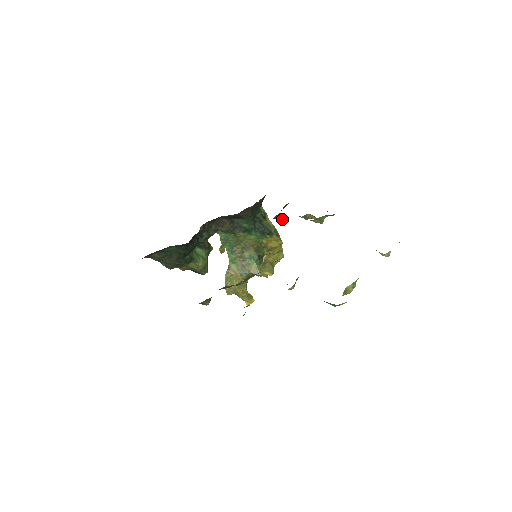
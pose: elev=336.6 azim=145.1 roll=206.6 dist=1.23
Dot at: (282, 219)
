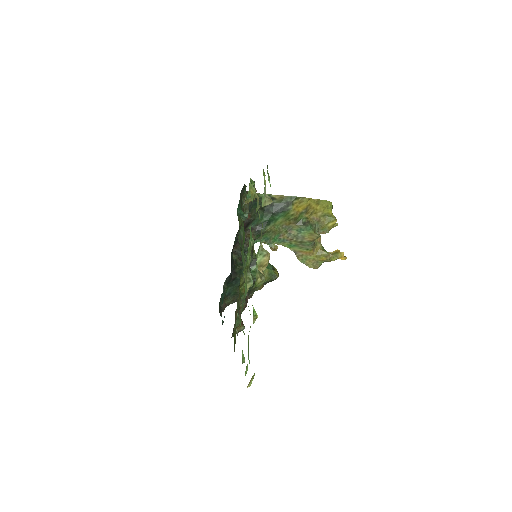
Dot at: (241, 216)
